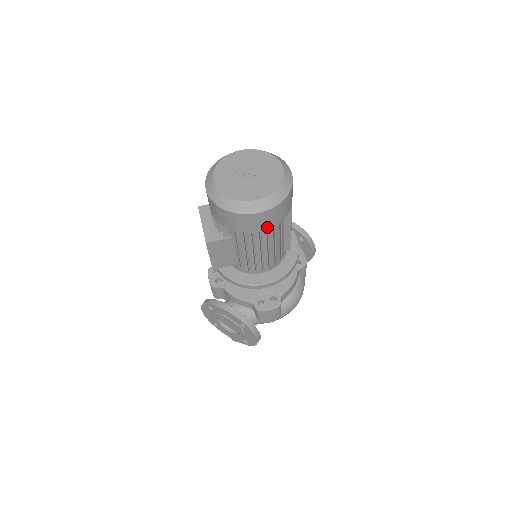
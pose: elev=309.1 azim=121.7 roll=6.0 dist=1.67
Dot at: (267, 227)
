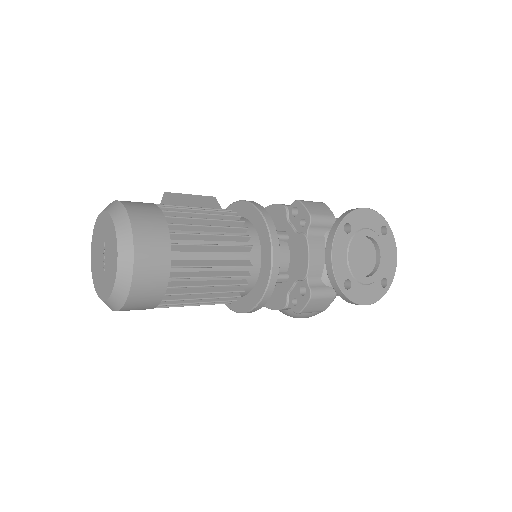
Dot at: occluded
